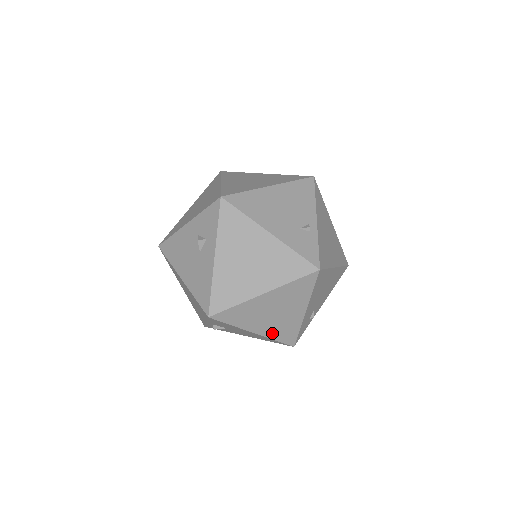
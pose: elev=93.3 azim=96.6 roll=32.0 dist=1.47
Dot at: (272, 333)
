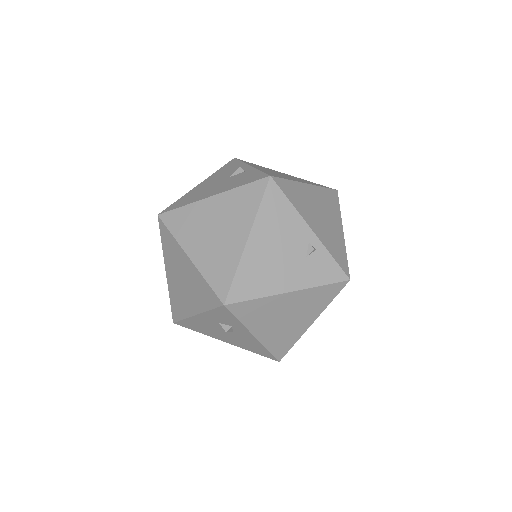
Dot at: occluded
